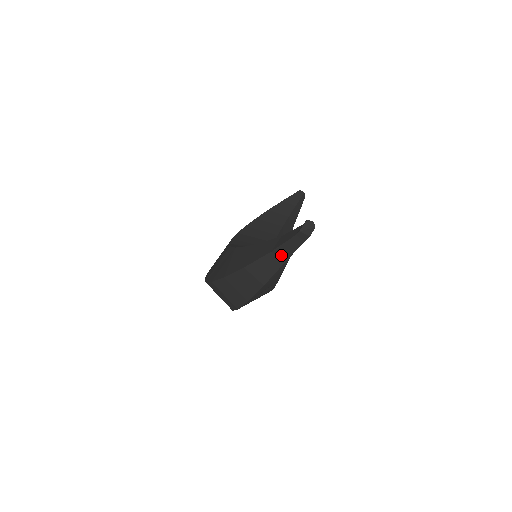
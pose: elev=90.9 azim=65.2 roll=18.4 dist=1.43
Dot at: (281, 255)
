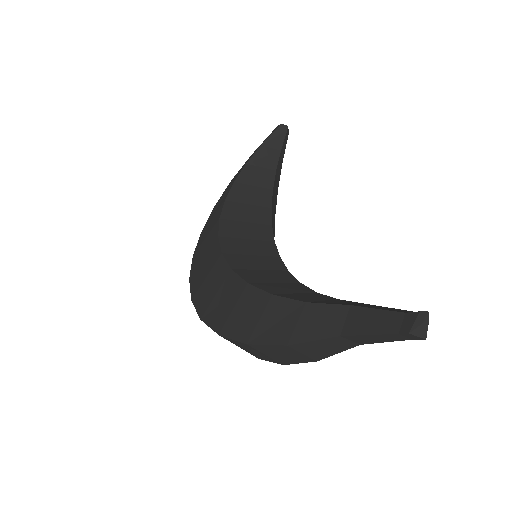
Dot at: (356, 340)
